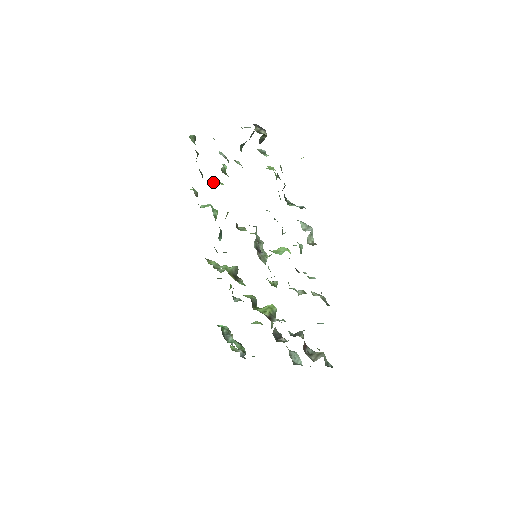
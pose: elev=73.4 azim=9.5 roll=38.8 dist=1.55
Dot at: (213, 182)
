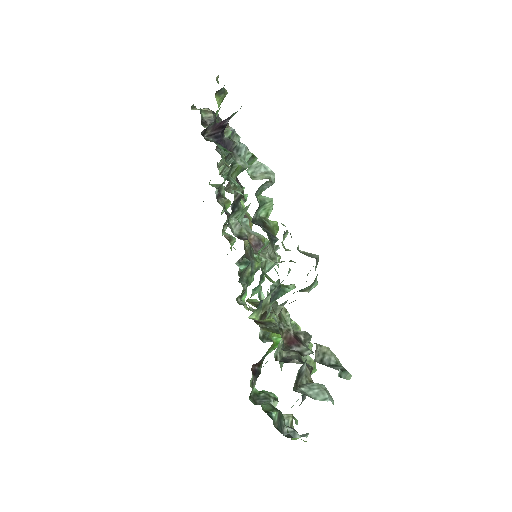
Dot at: occluded
